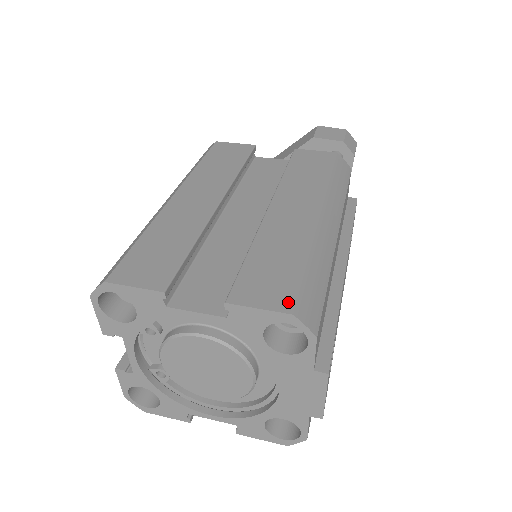
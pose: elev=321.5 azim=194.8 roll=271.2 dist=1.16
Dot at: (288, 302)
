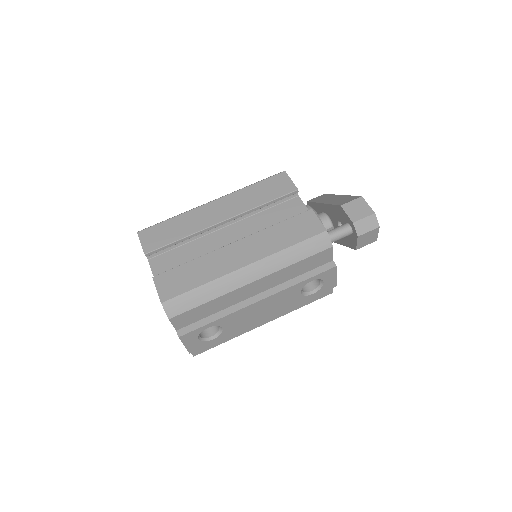
Dot at: (167, 297)
